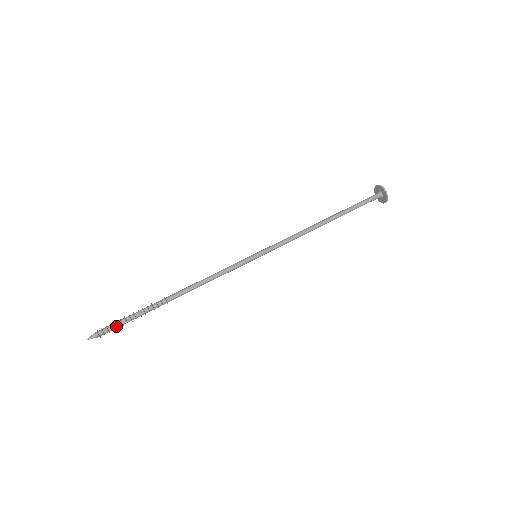
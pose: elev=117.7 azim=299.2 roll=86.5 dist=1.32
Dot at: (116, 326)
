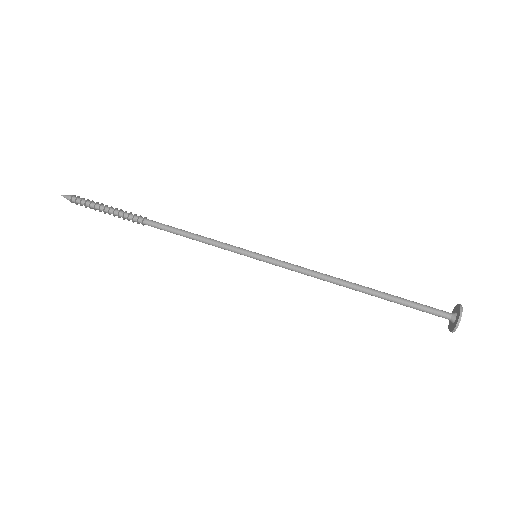
Dot at: (89, 206)
